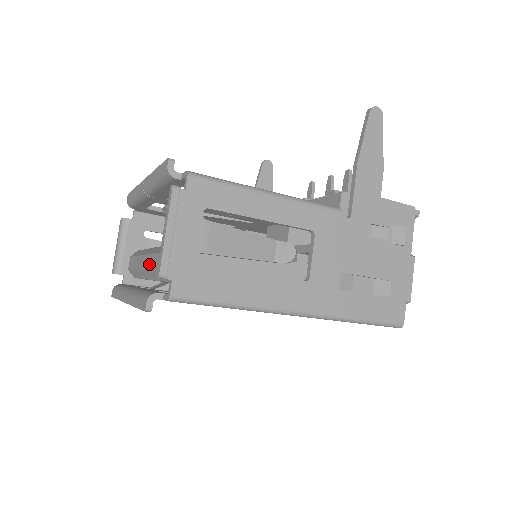
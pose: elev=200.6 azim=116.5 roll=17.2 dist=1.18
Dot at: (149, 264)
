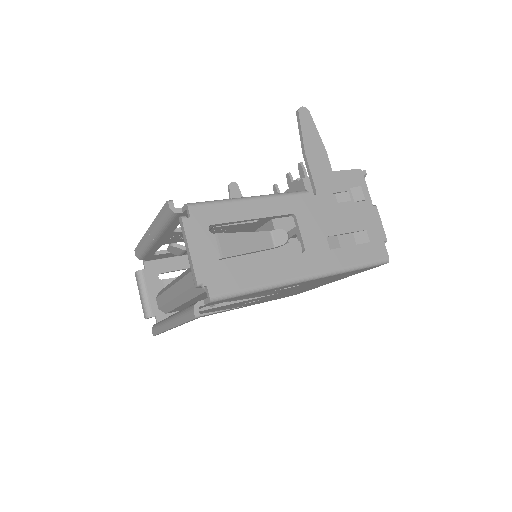
Dot at: (179, 290)
